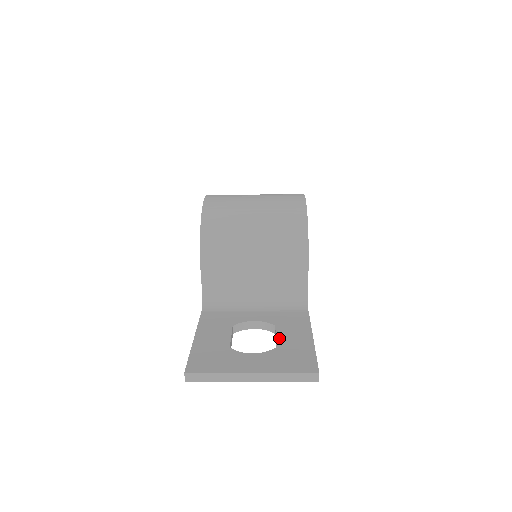
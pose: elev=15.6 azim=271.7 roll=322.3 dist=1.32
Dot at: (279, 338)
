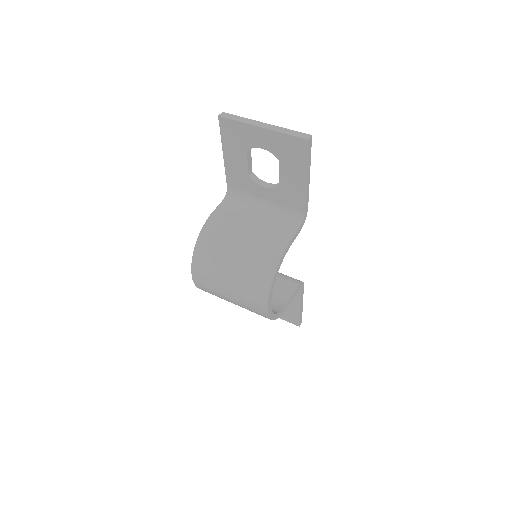
Dot at: occluded
